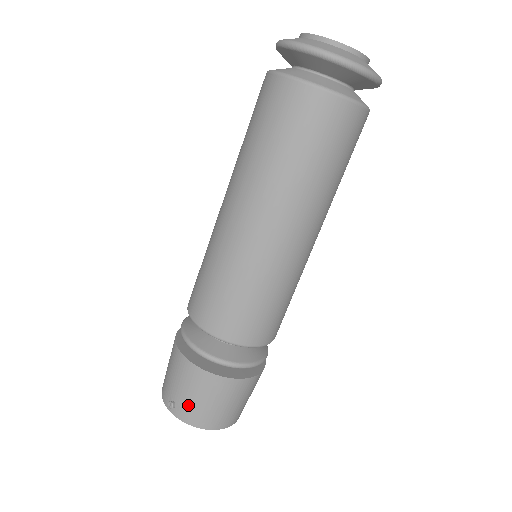
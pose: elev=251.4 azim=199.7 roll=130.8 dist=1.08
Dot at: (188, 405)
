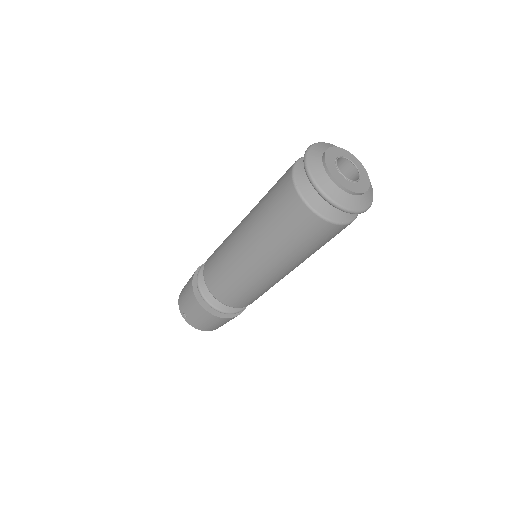
Dot at: (195, 320)
